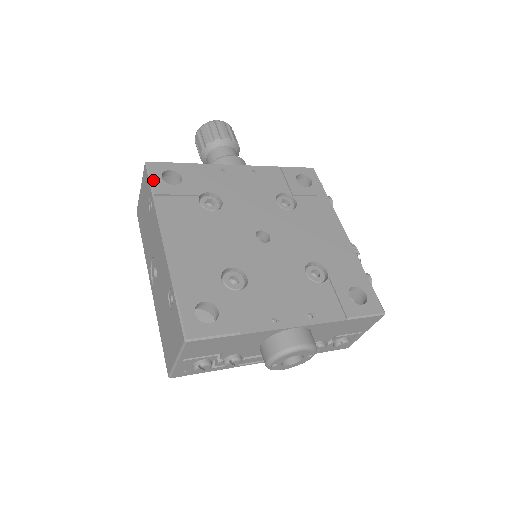
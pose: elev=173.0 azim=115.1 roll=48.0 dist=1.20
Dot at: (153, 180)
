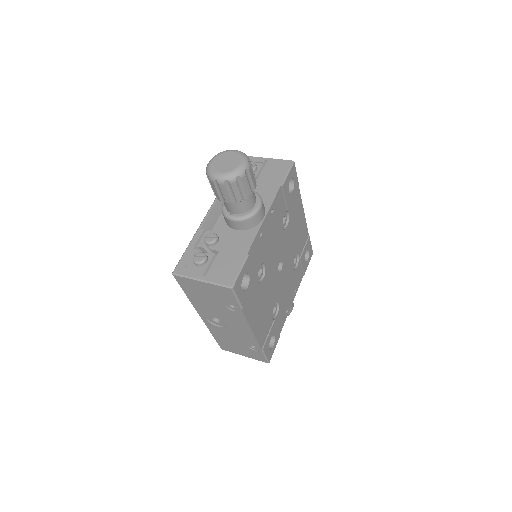
Dot at: (240, 299)
